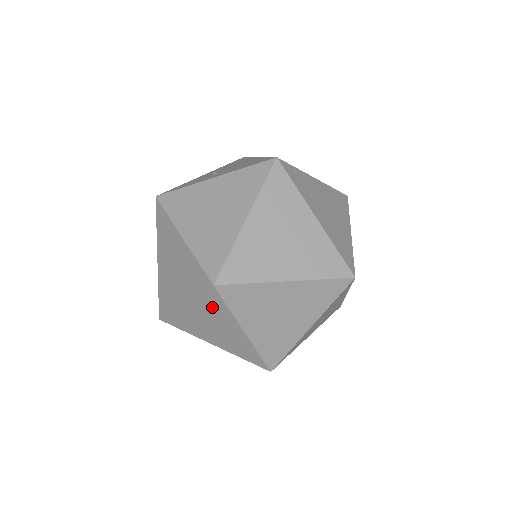
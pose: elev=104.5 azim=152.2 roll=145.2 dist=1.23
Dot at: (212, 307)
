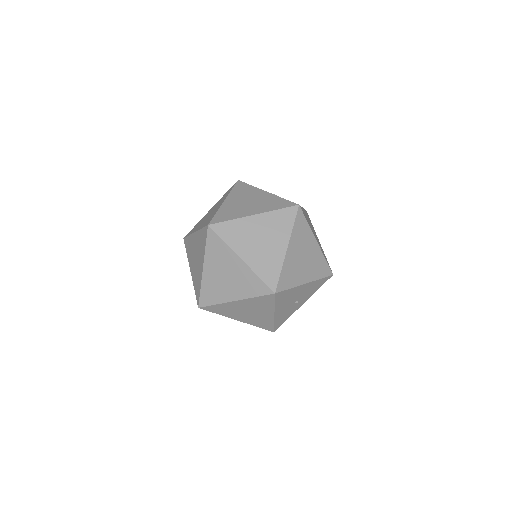
Dot at: (202, 241)
